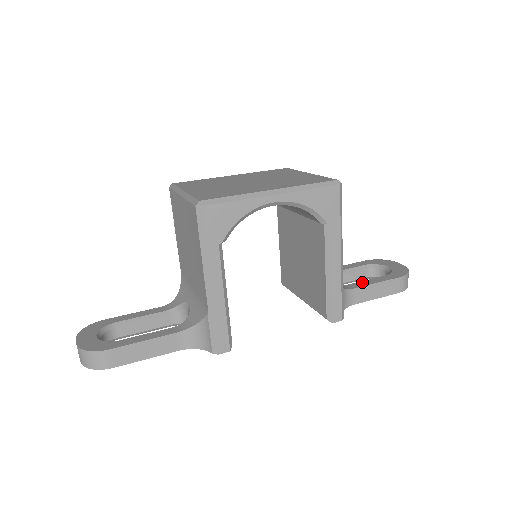
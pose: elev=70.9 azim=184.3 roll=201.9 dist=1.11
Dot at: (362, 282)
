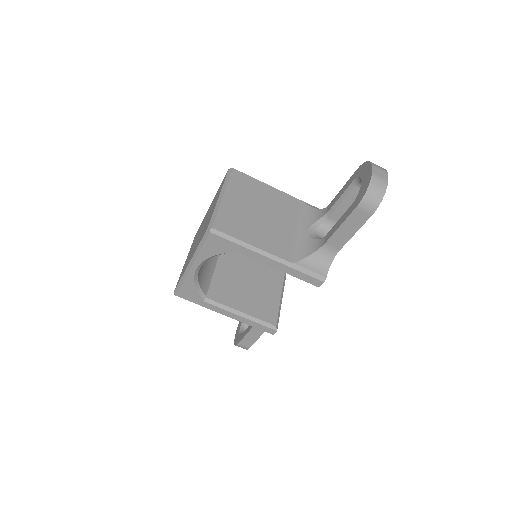
Dot at: (333, 228)
